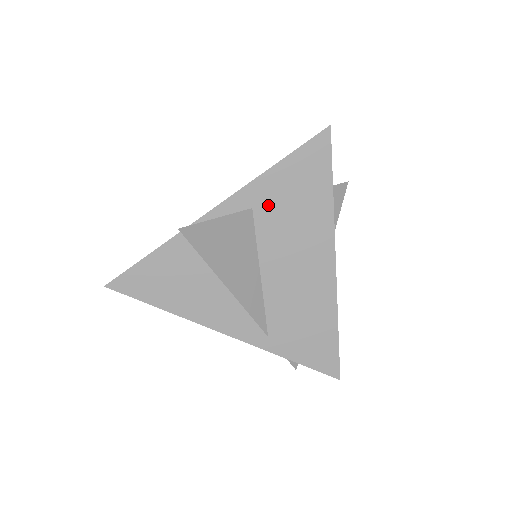
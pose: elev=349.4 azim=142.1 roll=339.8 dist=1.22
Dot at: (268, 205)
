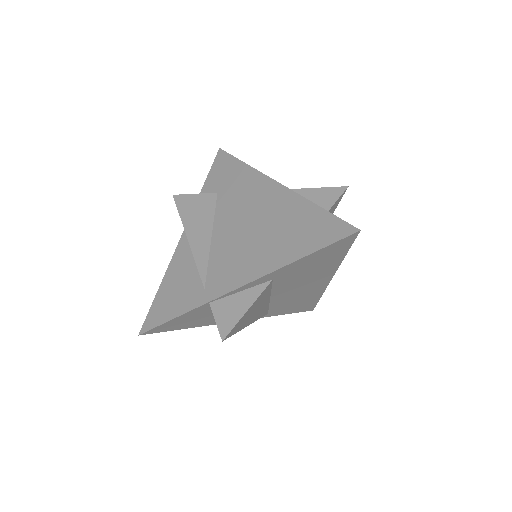
Dot at: (287, 275)
